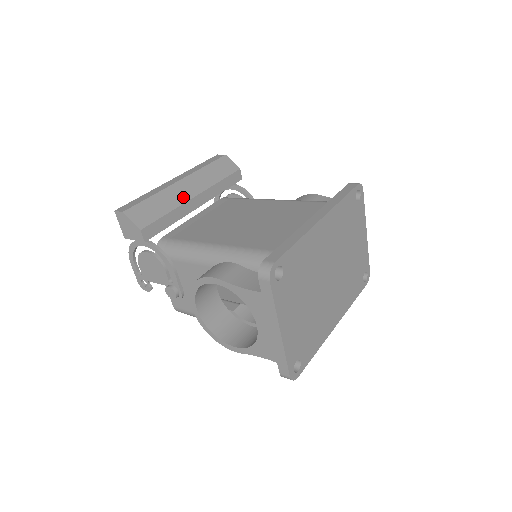
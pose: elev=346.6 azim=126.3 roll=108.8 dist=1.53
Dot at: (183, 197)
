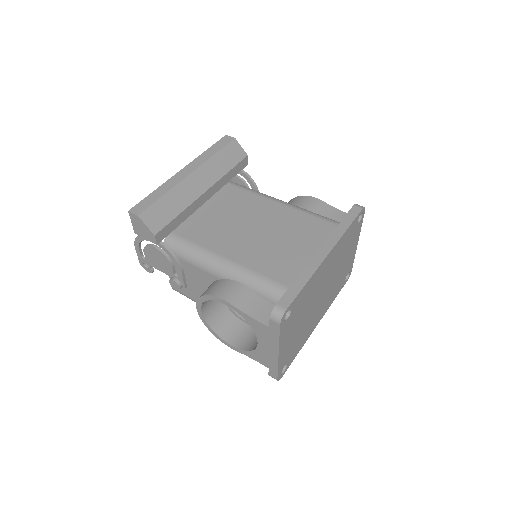
Dot at: (194, 194)
